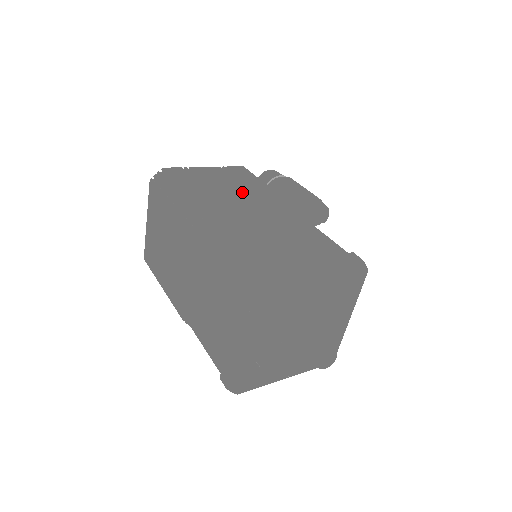
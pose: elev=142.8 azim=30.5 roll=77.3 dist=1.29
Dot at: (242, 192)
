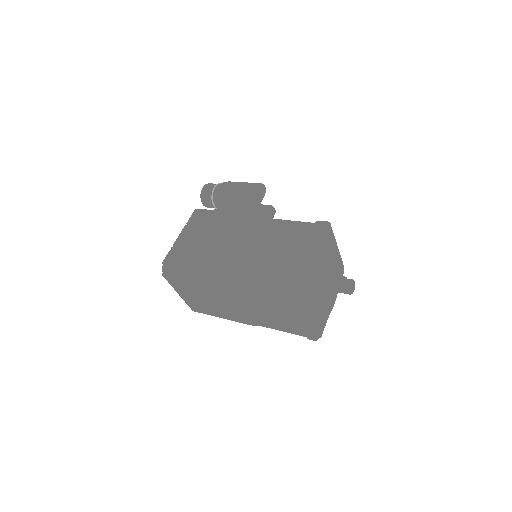
Dot at: (220, 235)
